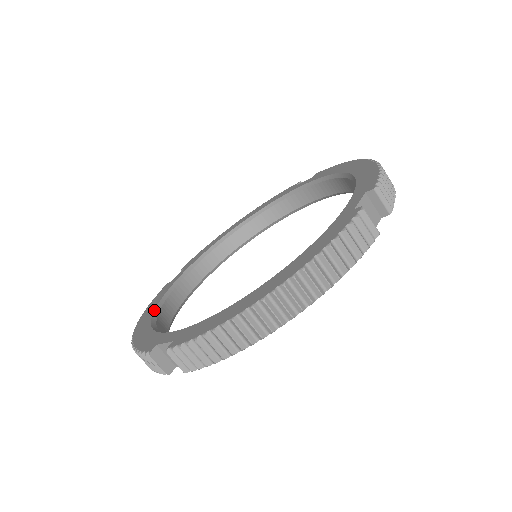
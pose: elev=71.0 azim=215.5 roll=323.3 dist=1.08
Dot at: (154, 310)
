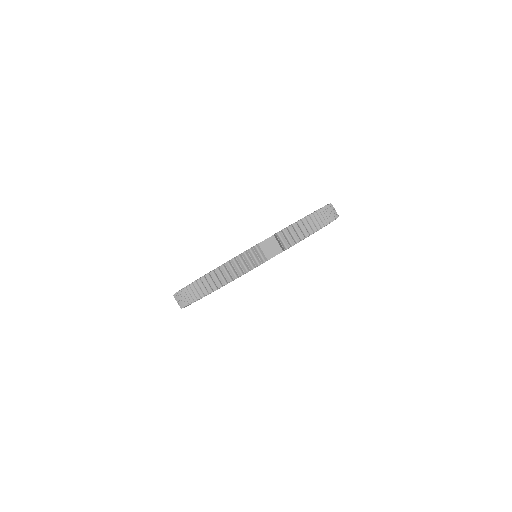
Dot at: occluded
